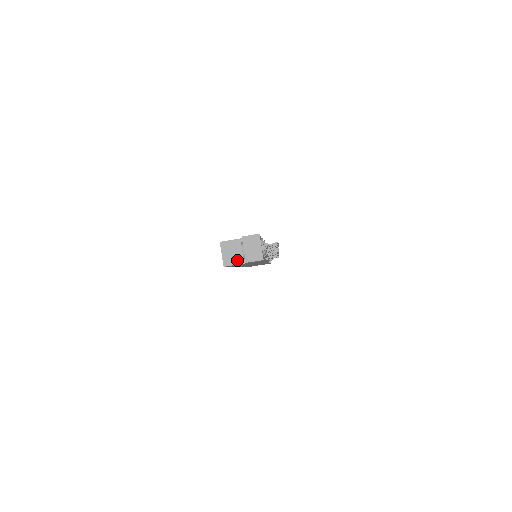
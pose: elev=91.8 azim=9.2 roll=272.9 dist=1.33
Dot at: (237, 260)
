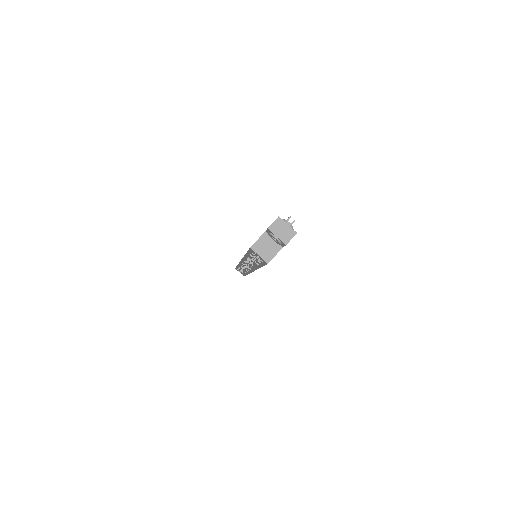
Dot at: (274, 251)
